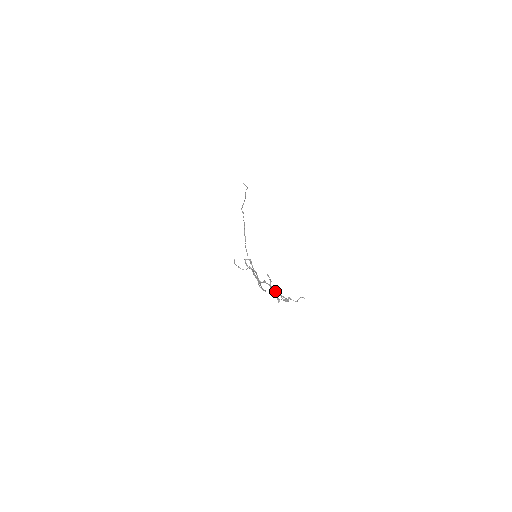
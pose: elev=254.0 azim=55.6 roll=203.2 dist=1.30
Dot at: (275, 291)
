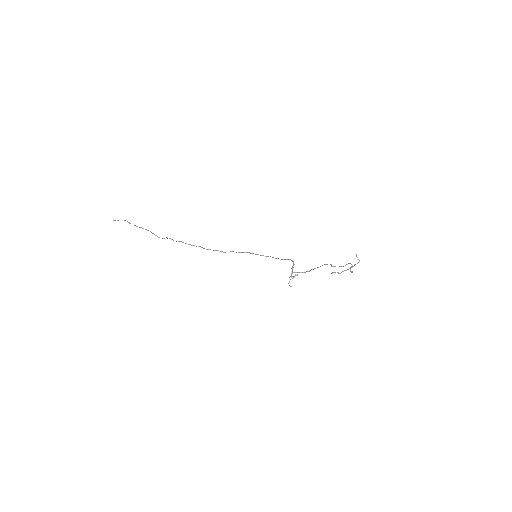
Dot at: occluded
